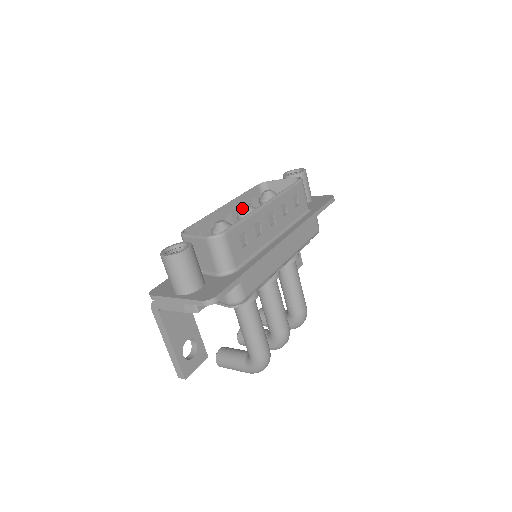
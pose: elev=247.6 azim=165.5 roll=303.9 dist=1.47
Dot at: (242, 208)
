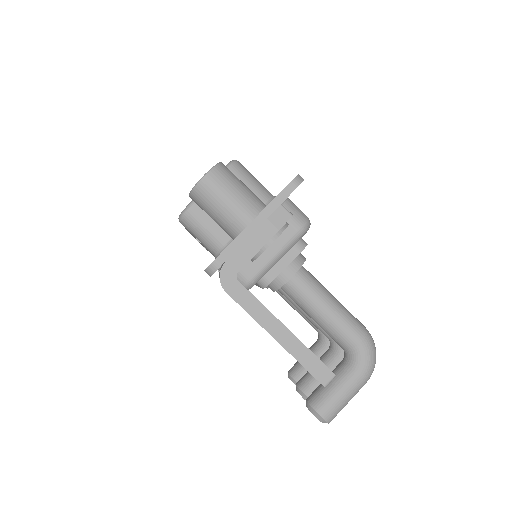
Dot at: occluded
